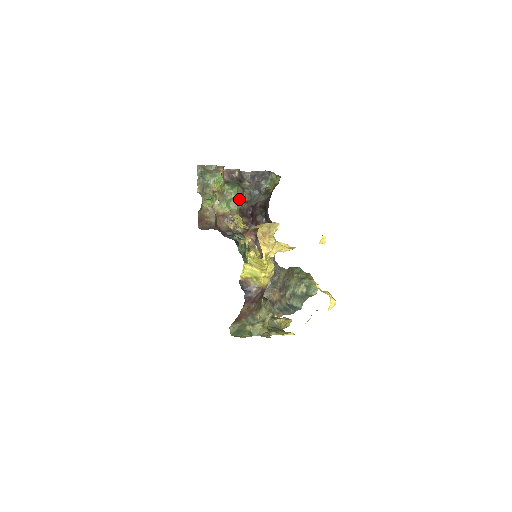
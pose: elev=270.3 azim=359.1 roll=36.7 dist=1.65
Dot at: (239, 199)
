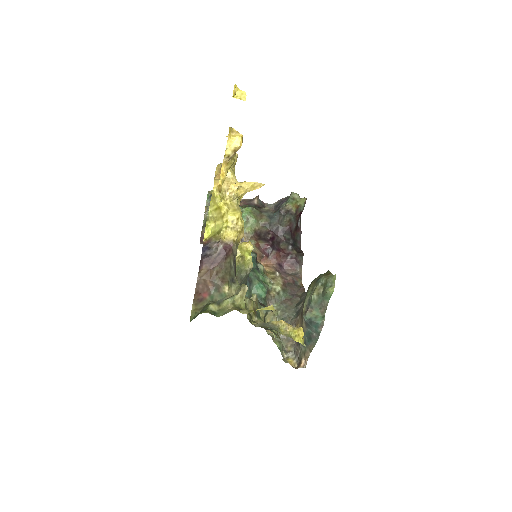
Dot at: (252, 218)
